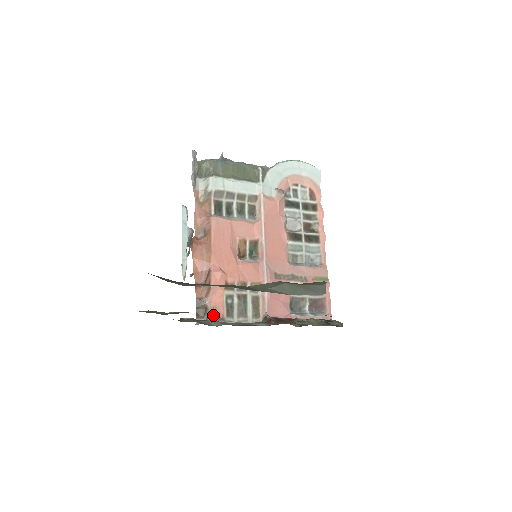
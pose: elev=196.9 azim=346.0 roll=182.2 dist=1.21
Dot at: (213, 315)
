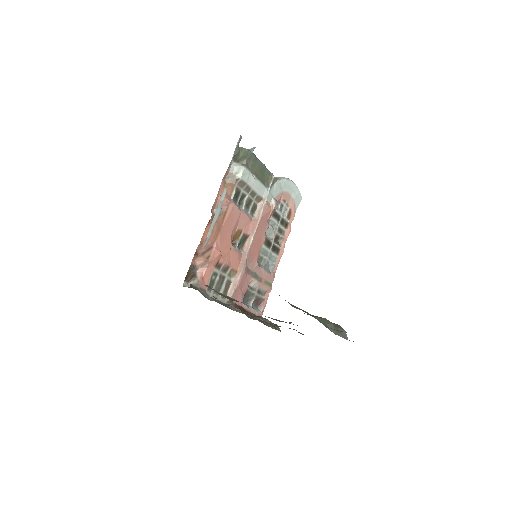
Dot at: (201, 285)
